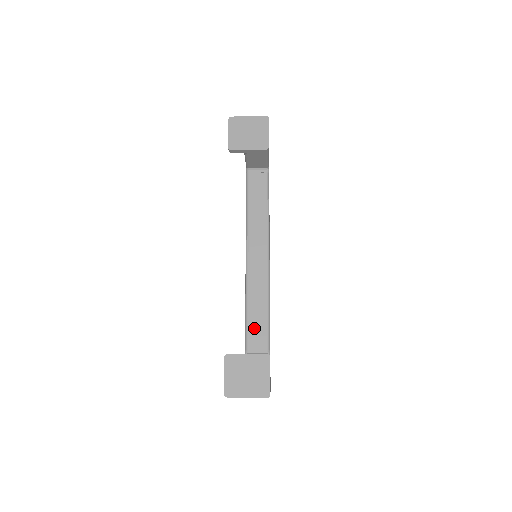
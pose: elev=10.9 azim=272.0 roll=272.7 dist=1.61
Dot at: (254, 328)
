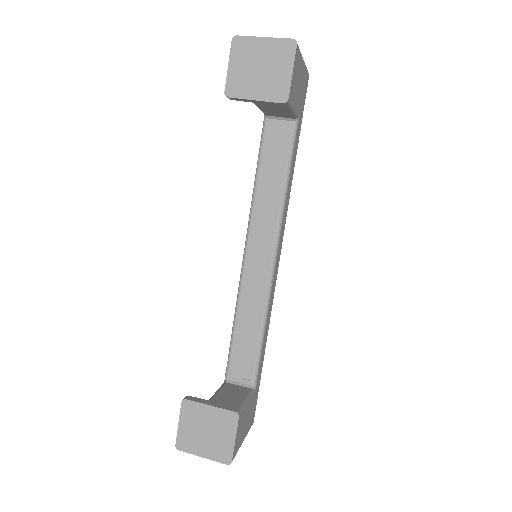
Dot at: (240, 351)
